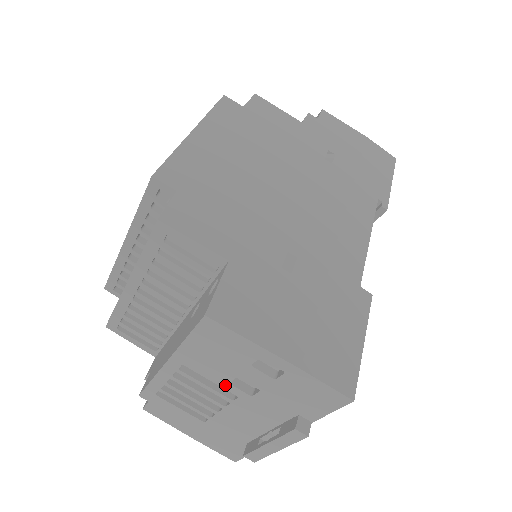
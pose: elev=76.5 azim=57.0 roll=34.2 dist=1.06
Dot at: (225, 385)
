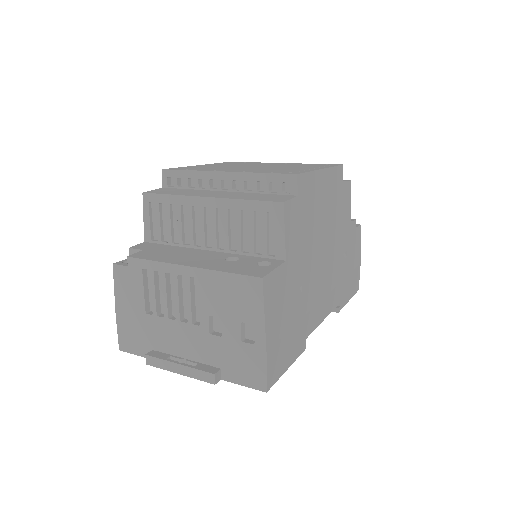
Dot at: (204, 313)
